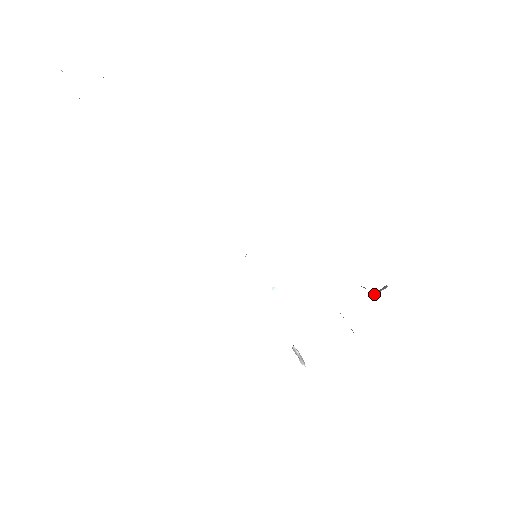
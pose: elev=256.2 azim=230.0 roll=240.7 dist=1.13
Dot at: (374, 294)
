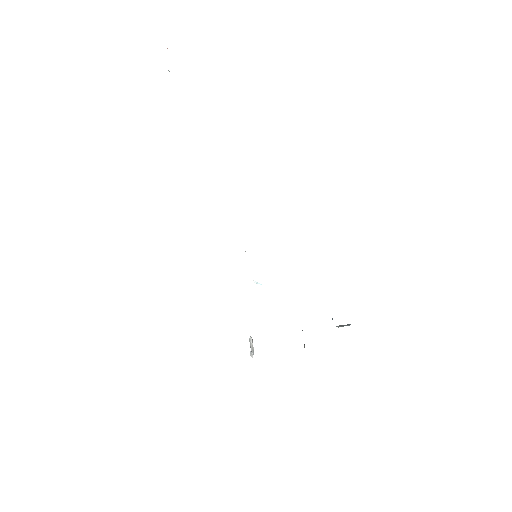
Dot at: (337, 326)
